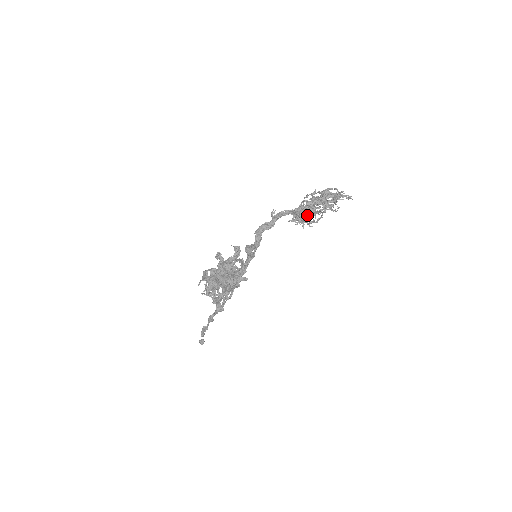
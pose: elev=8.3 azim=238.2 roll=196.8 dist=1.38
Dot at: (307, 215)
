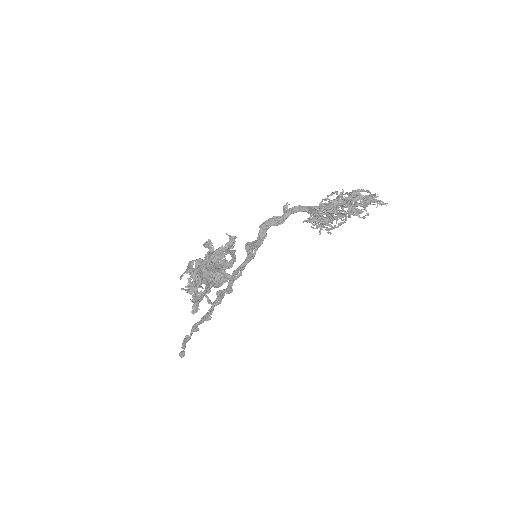
Dot at: occluded
